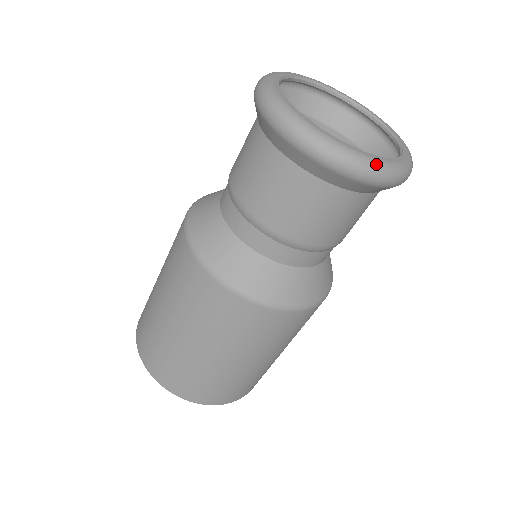
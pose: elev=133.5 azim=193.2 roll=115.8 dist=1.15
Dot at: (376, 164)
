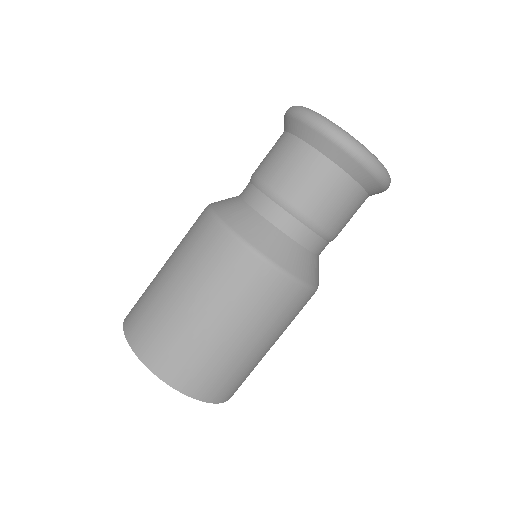
Dot at: (351, 137)
